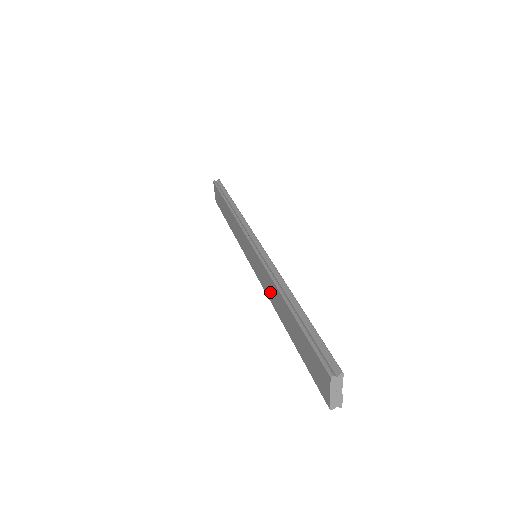
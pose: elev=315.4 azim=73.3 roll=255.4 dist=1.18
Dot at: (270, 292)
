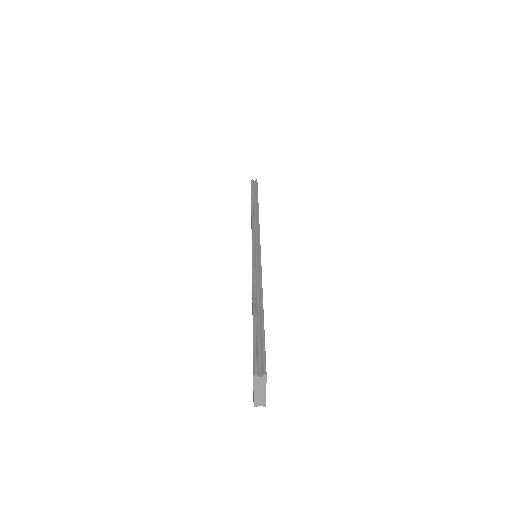
Dot at: occluded
